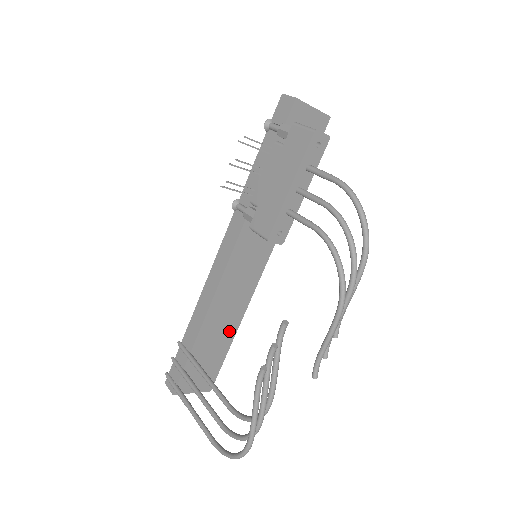
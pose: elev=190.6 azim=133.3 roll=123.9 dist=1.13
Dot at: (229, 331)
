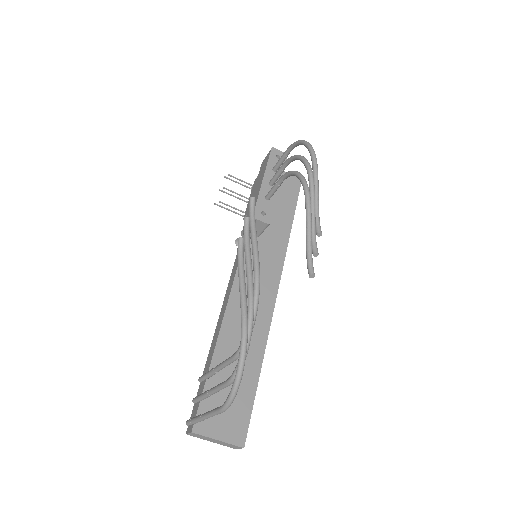
Dot at: (252, 359)
